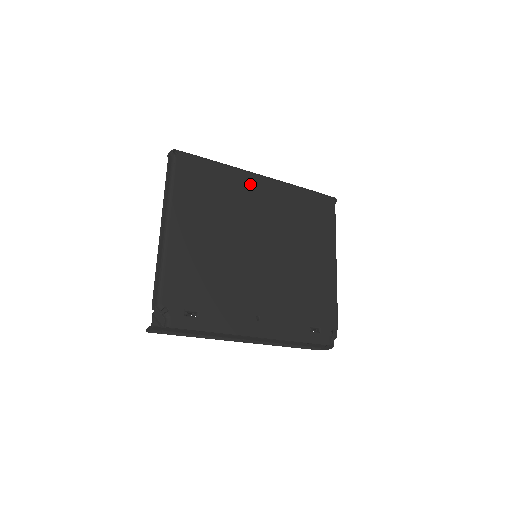
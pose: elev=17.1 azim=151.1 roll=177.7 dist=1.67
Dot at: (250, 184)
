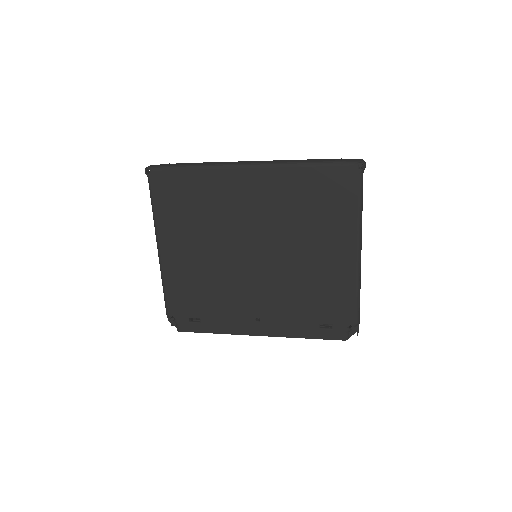
Dot at: (234, 182)
